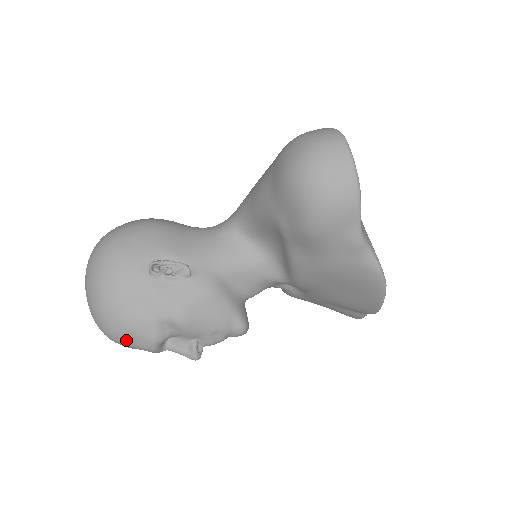
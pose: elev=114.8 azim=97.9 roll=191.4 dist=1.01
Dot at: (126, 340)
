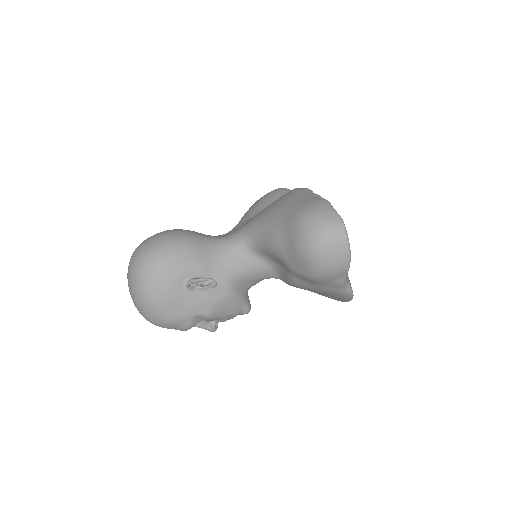
Dot at: (167, 327)
